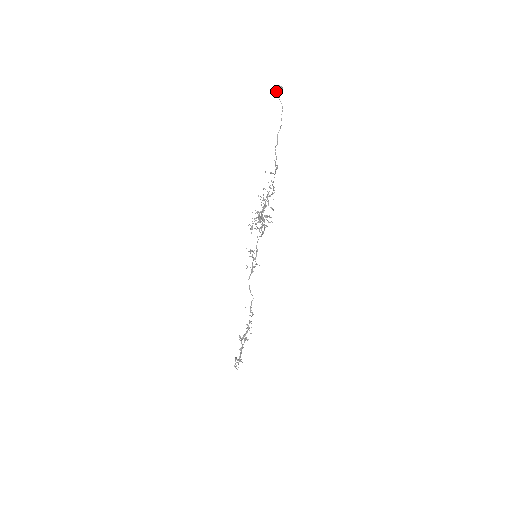
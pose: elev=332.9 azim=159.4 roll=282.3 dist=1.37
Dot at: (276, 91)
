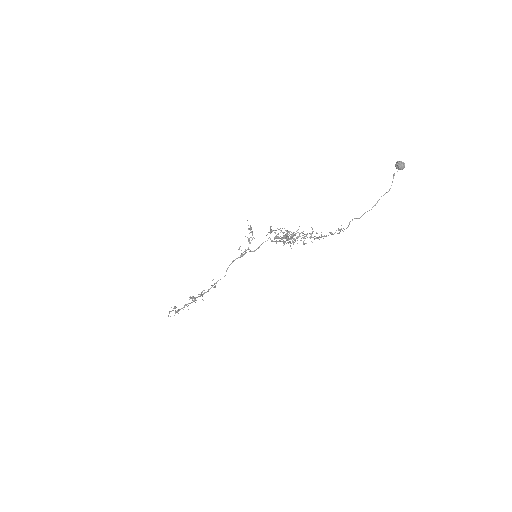
Dot at: (396, 165)
